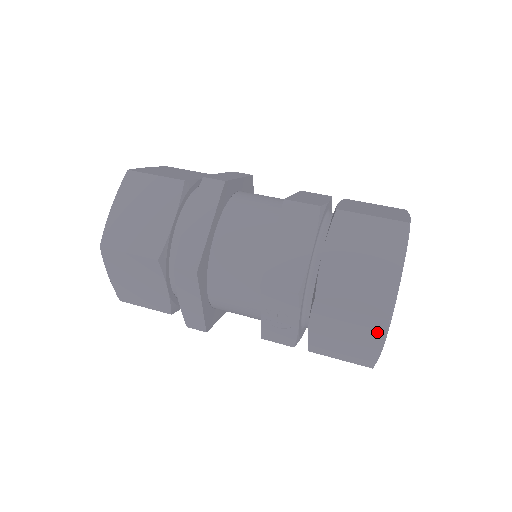
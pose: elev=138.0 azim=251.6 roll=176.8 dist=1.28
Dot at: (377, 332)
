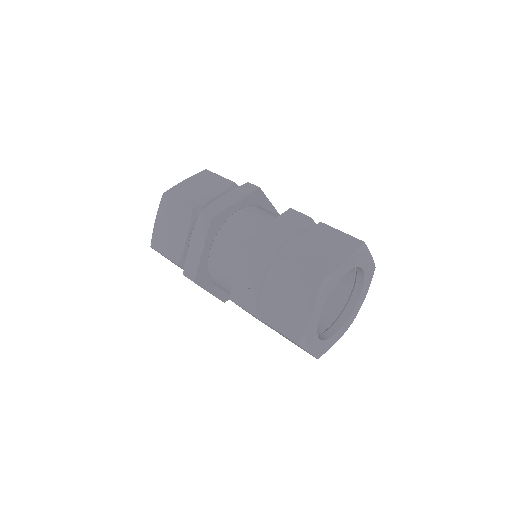
Dot at: (310, 298)
